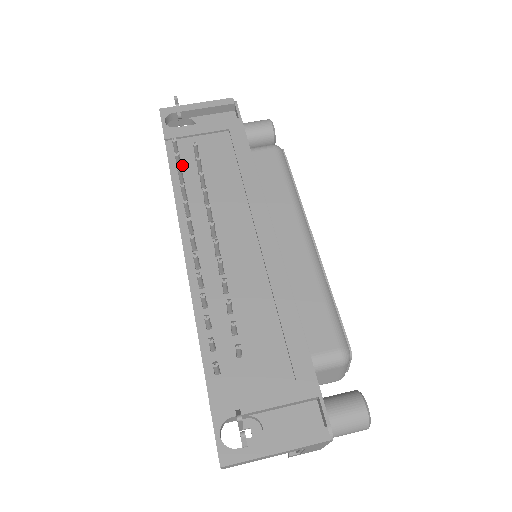
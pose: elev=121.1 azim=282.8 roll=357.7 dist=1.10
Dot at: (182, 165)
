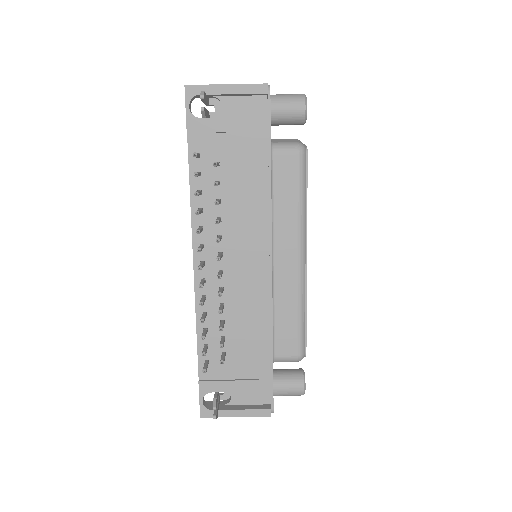
Dot at: (201, 169)
